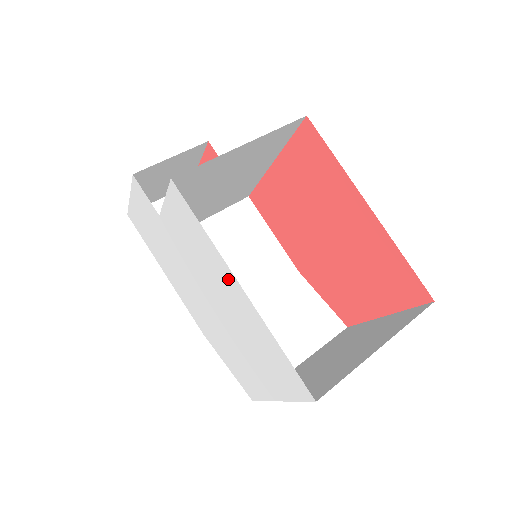
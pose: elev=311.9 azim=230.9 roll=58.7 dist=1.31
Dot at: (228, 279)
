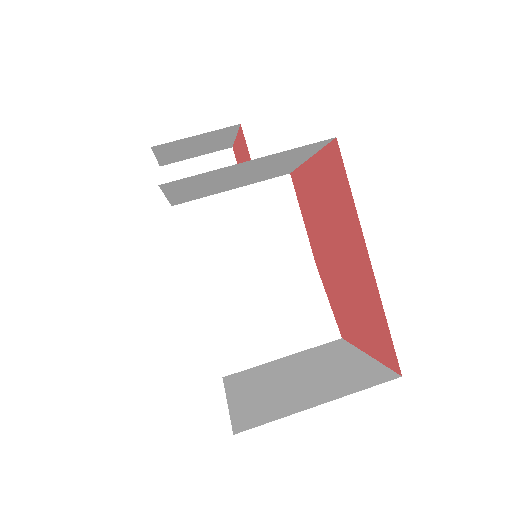
Dot at: occluded
